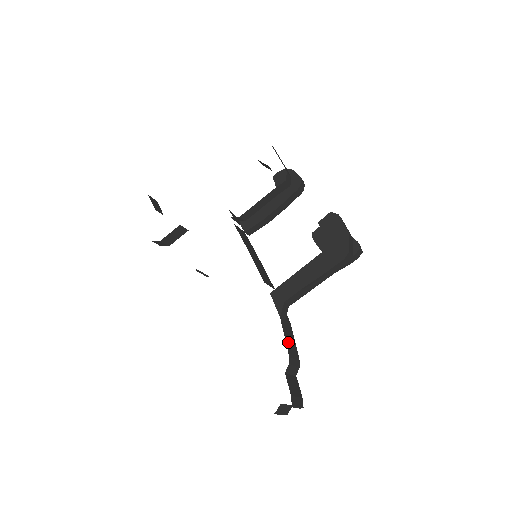
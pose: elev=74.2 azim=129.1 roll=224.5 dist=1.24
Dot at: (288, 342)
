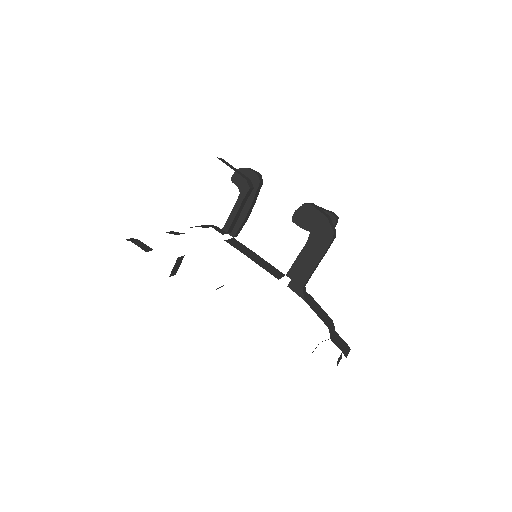
Dot at: (320, 315)
